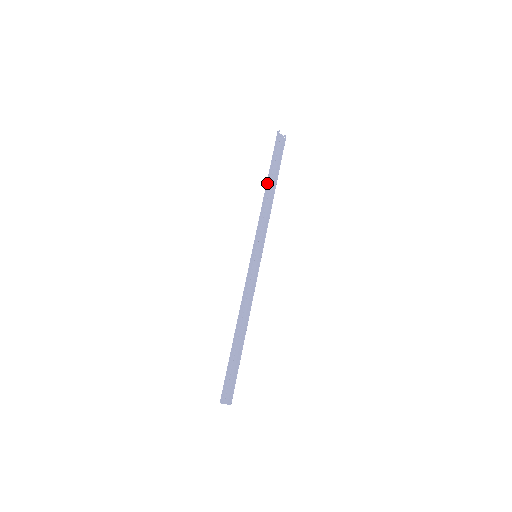
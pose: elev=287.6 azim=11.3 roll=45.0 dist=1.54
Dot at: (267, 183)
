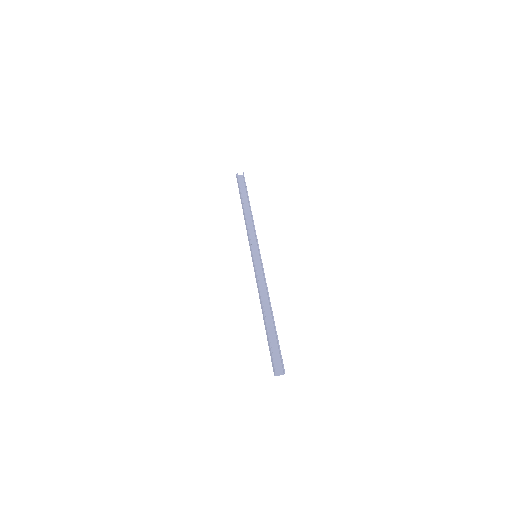
Dot at: (242, 207)
